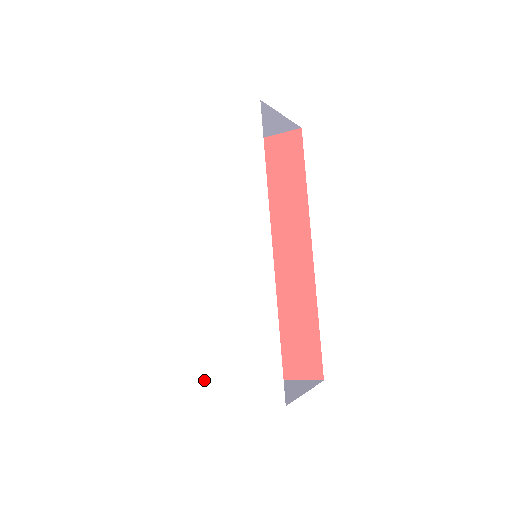
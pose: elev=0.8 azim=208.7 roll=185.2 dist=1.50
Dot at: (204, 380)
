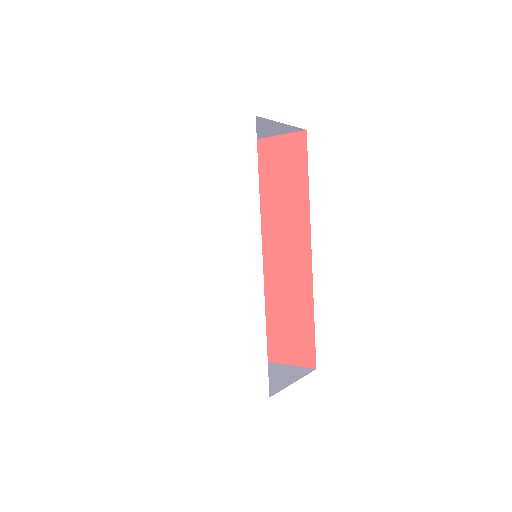
Dot at: (205, 365)
